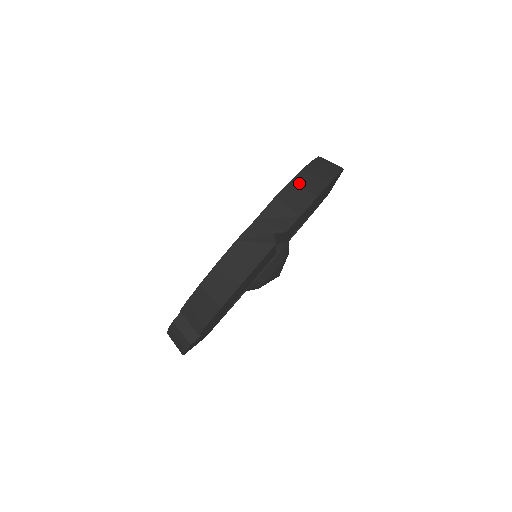
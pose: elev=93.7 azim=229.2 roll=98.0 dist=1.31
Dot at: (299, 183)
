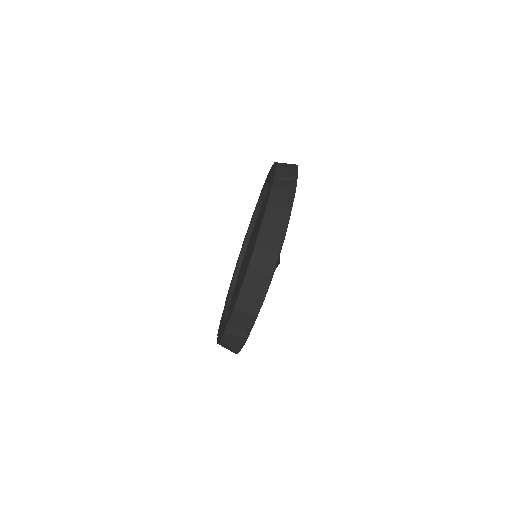
Dot at: (248, 289)
